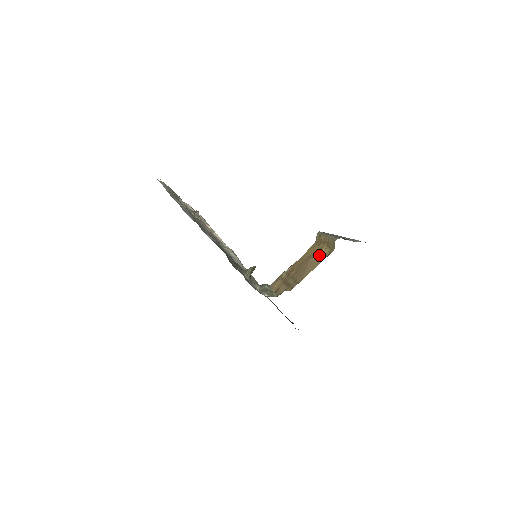
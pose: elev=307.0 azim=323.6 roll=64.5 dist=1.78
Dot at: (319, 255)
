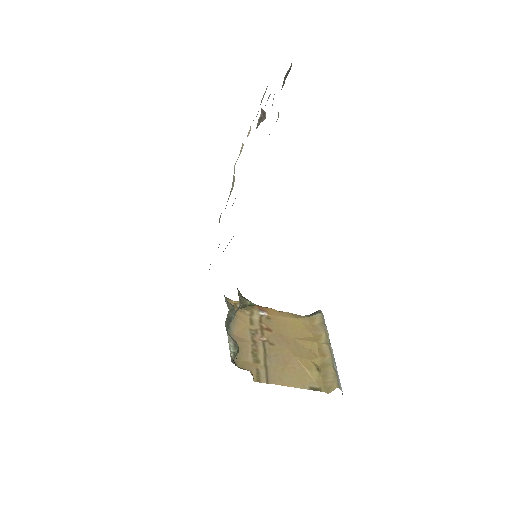
Dot at: (309, 371)
